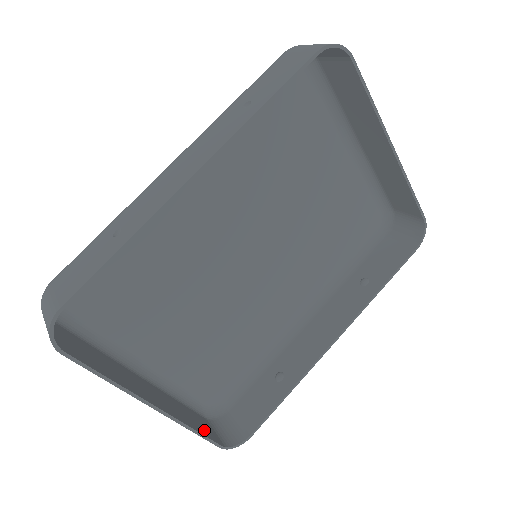
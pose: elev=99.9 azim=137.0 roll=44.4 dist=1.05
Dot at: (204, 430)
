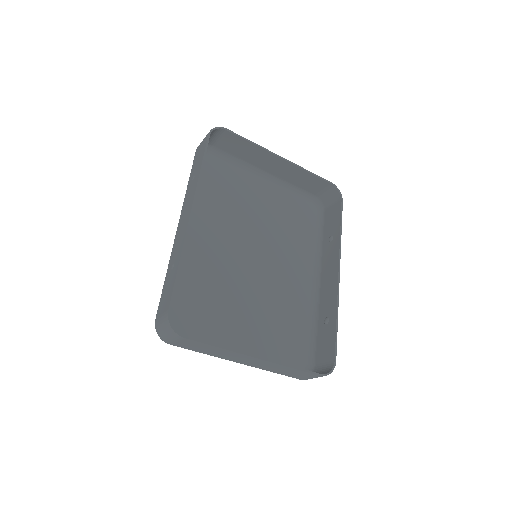
Dot at: occluded
